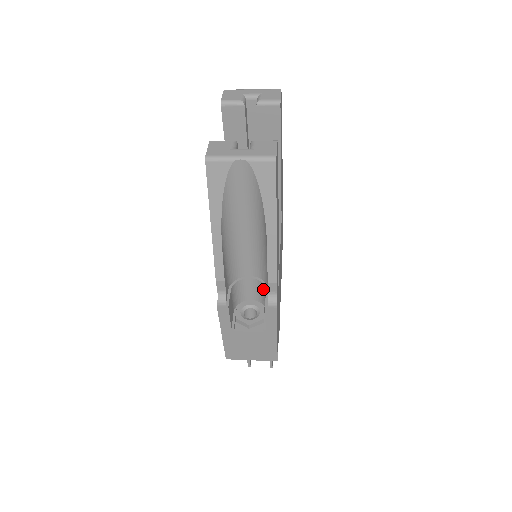
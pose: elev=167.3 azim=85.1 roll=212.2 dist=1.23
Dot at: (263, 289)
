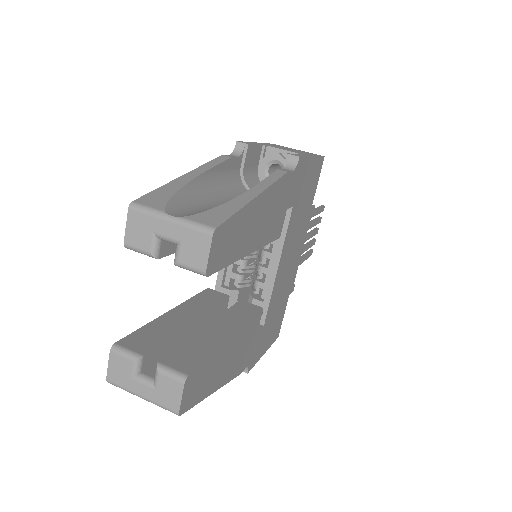
Dot at: occluded
